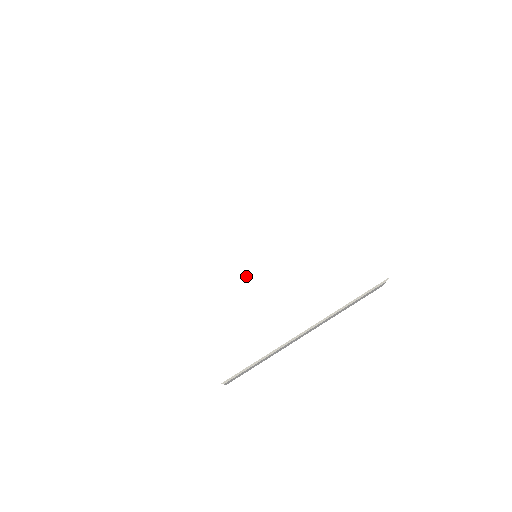
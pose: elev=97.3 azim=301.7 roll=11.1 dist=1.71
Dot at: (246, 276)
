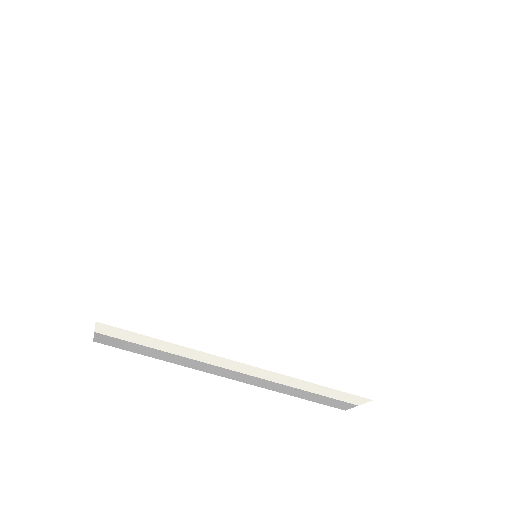
Dot at: (235, 255)
